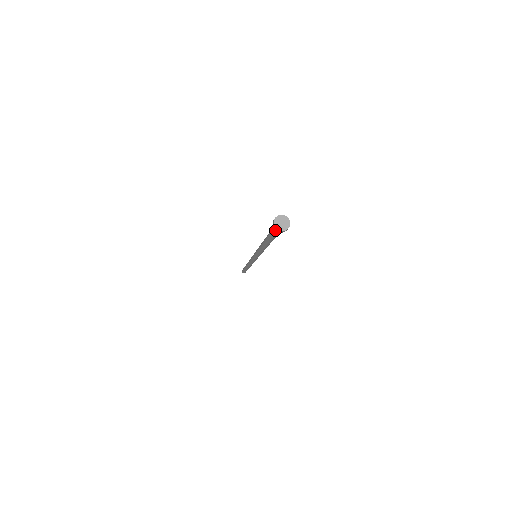
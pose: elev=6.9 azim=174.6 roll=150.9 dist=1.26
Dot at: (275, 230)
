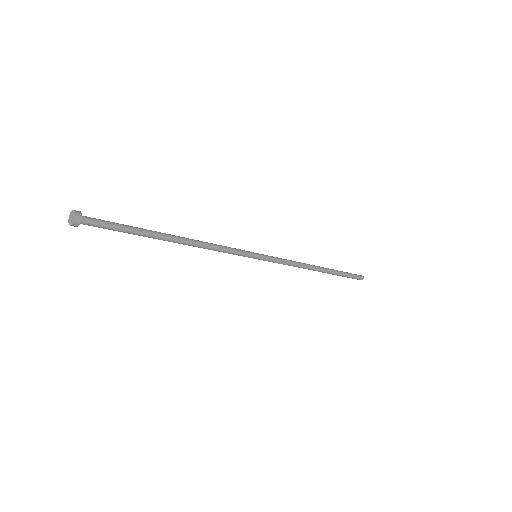
Dot at: occluded
